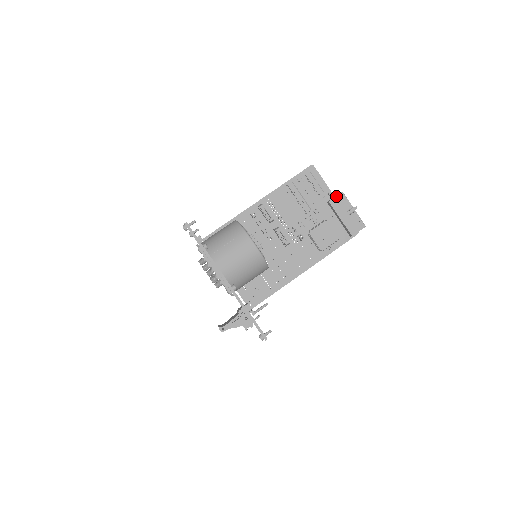
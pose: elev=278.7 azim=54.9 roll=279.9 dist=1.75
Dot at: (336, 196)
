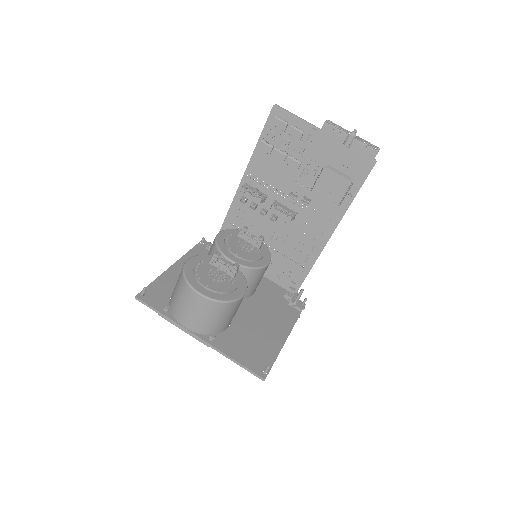
Dot at: (319, 132)
